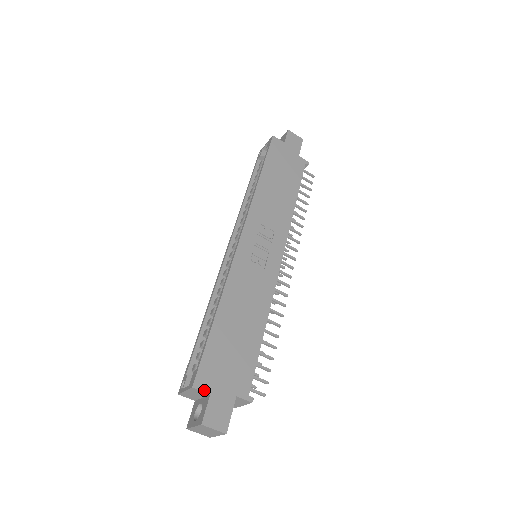
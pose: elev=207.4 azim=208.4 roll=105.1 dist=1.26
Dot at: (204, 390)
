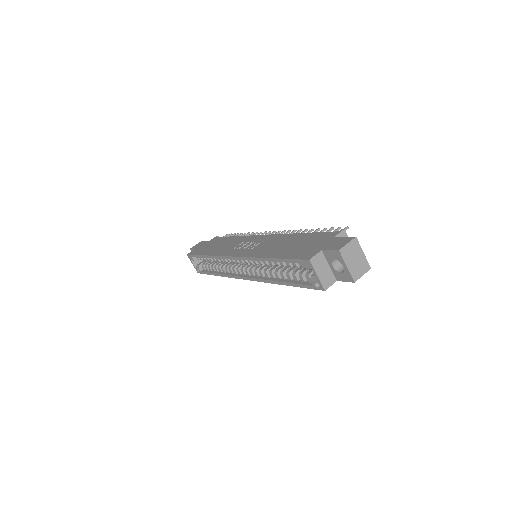
Dot at: (316, 254)
